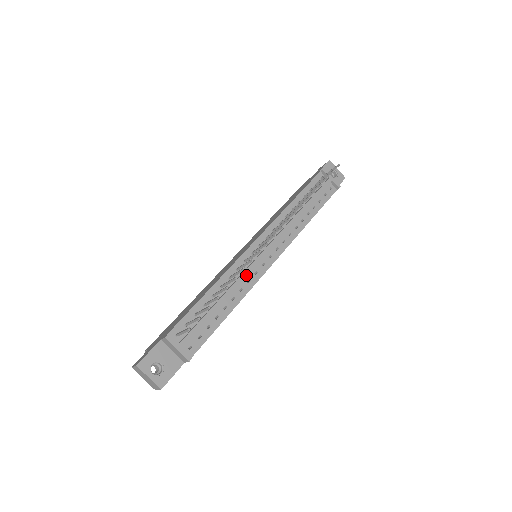
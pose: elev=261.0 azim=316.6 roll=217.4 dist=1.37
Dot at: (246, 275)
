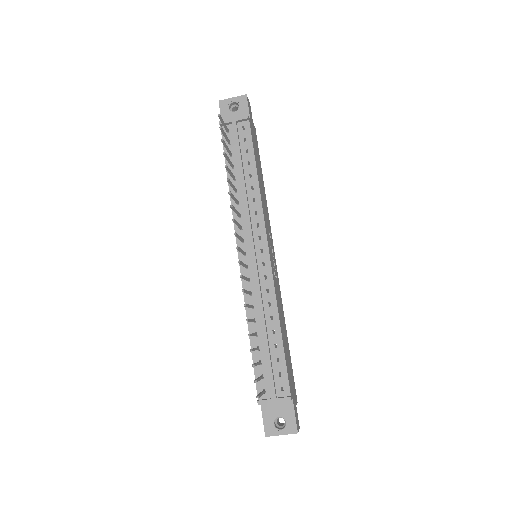
Dot at: (260, 291)
